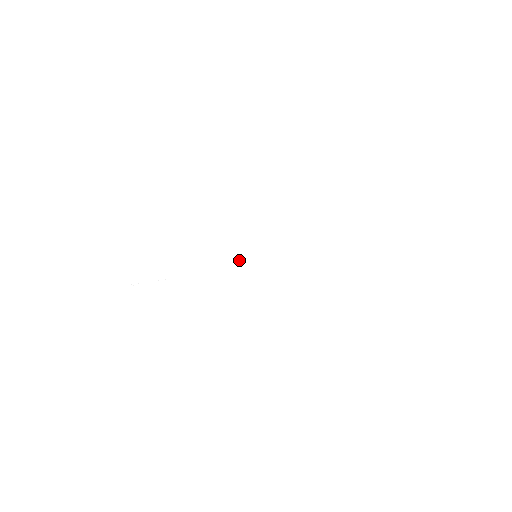
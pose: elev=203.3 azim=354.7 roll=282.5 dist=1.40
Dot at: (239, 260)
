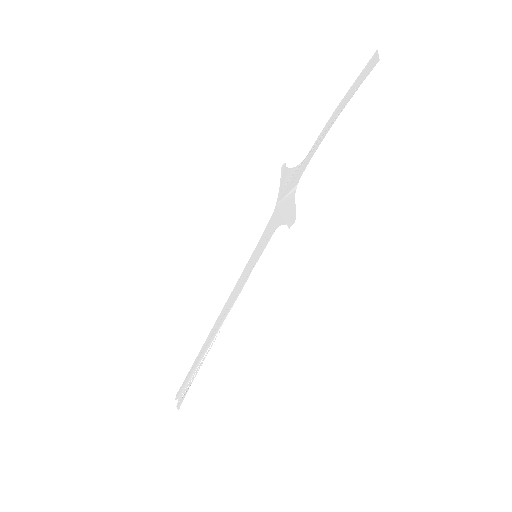
Dot at: (246, 276)
